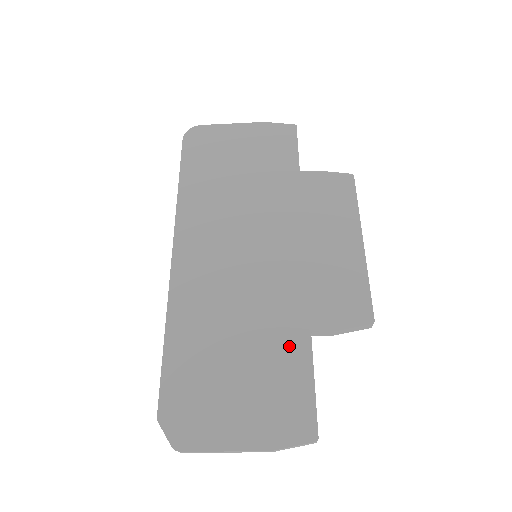
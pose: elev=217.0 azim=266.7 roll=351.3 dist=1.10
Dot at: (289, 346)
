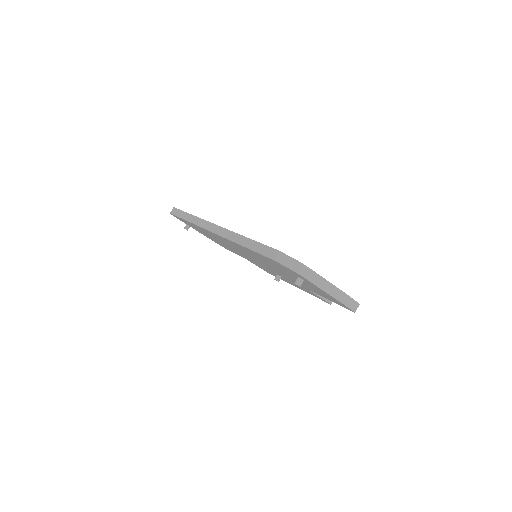
Dot at: occluded
